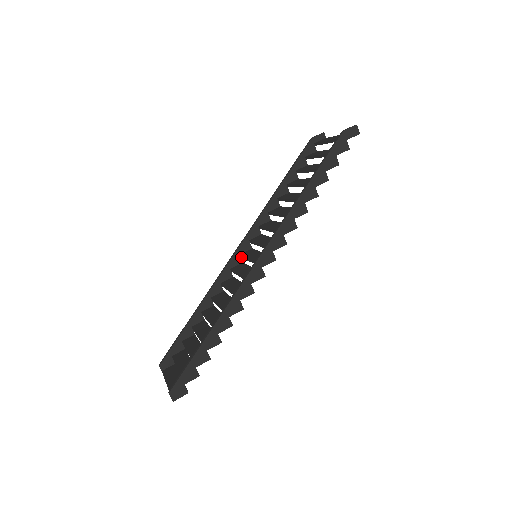
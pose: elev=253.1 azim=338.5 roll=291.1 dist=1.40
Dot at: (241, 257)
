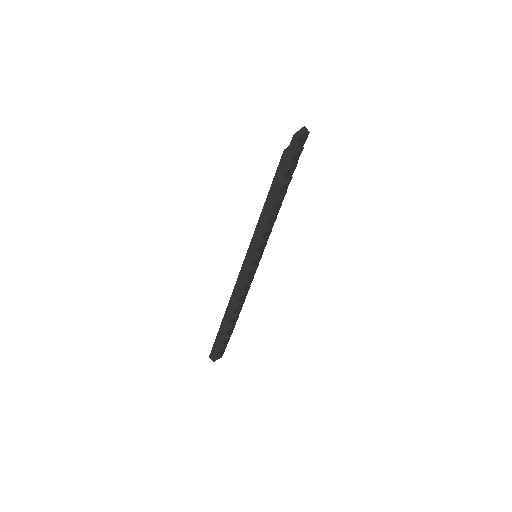
Dot at: occluded
